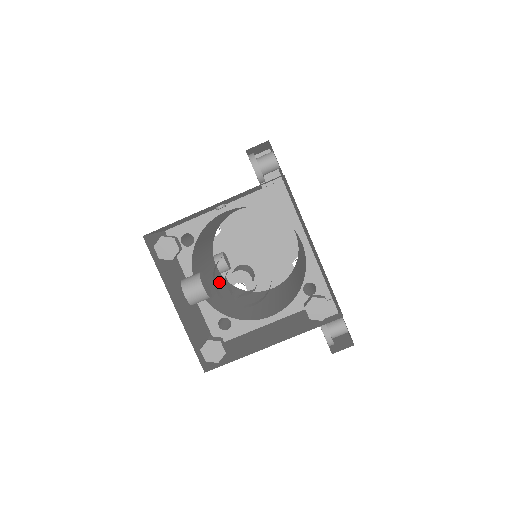
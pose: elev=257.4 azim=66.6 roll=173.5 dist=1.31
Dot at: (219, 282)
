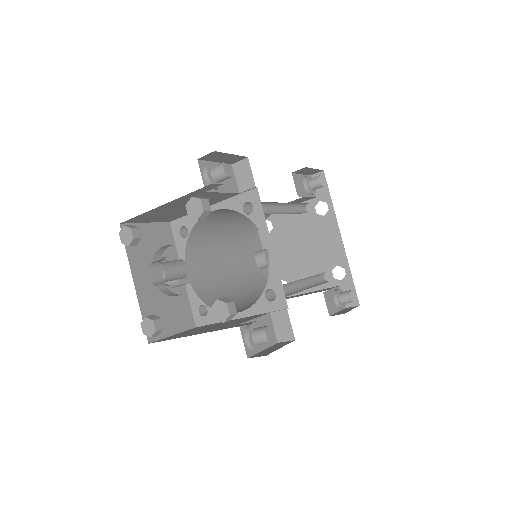
Dot at: (244, 275)
